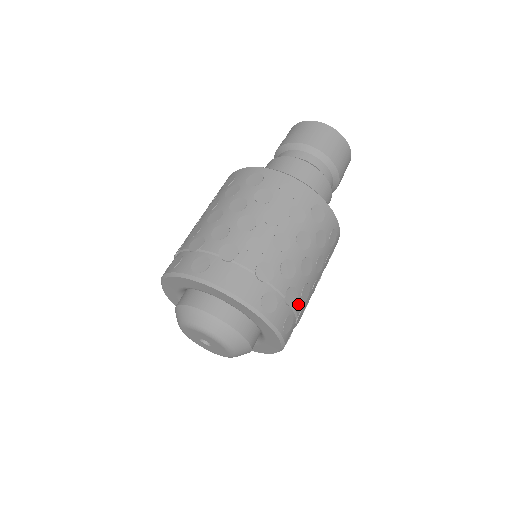
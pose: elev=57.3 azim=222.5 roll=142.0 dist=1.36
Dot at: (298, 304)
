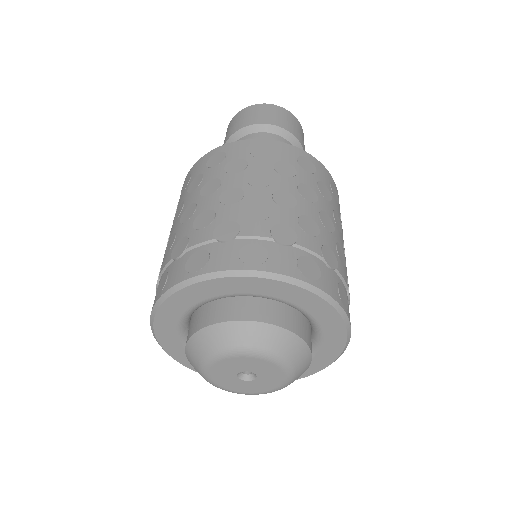
Dot at: (305, 240)
